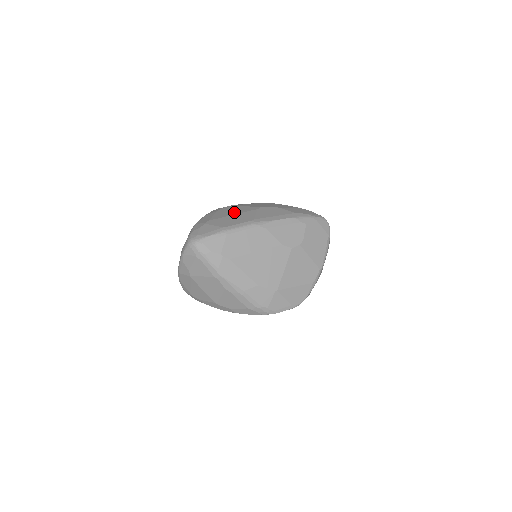
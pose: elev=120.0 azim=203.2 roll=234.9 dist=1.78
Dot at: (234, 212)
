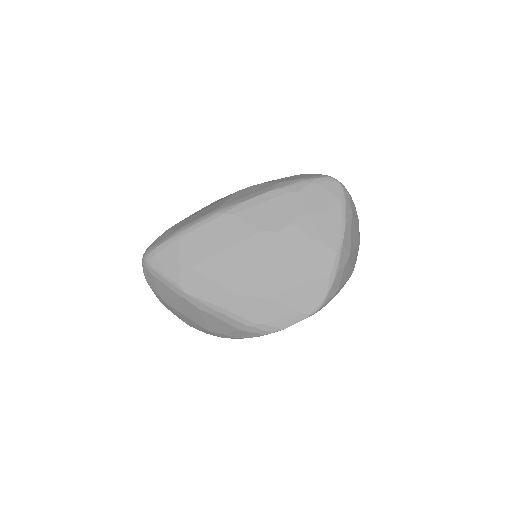
Dot at: (208, 206)
